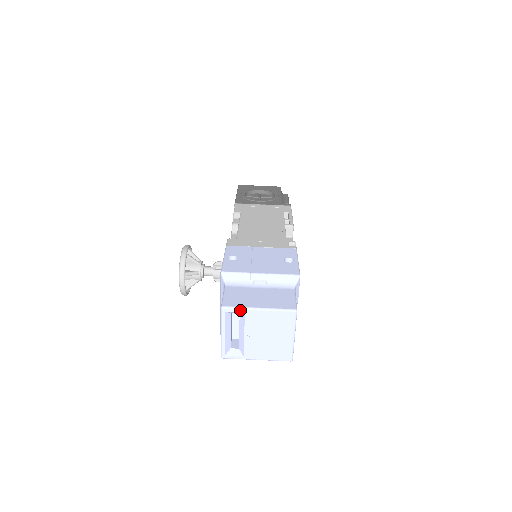
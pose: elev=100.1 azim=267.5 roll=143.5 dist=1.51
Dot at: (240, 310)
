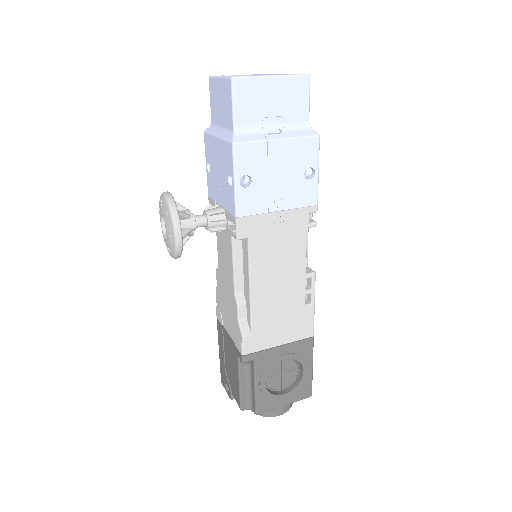
Dot at: occluded
